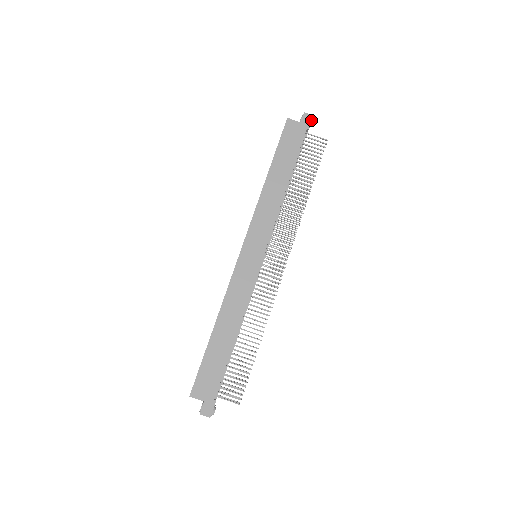
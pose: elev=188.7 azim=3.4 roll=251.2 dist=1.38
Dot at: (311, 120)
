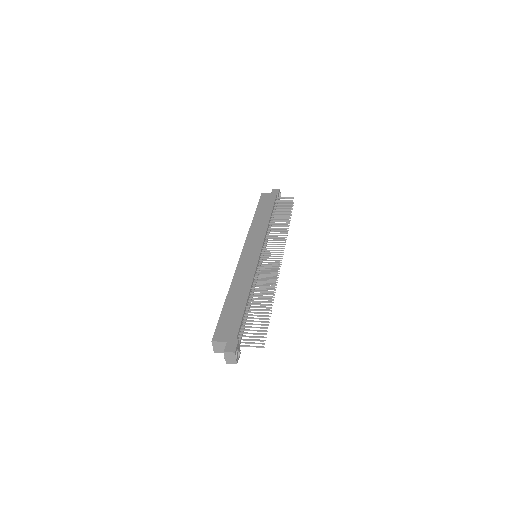
Dot at: (279, 191)
